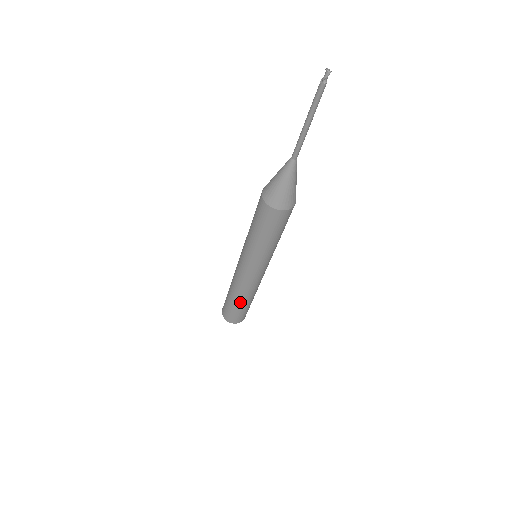
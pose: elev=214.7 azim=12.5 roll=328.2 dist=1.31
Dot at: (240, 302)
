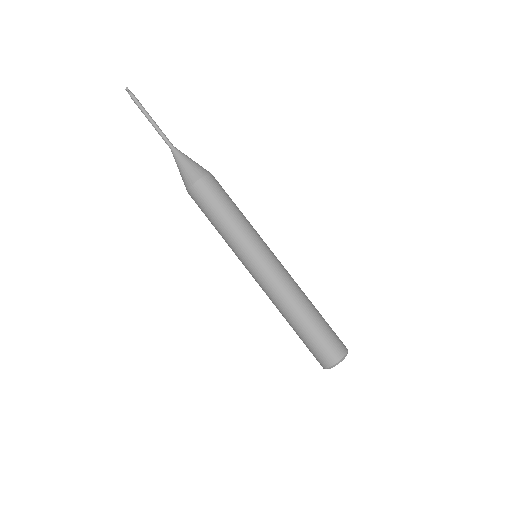
Dot at: (301, 317)
